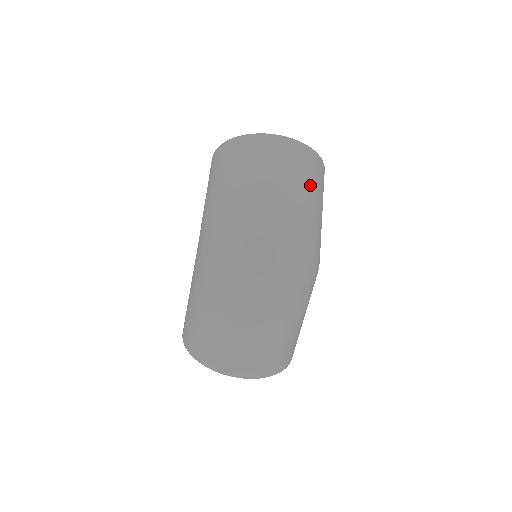
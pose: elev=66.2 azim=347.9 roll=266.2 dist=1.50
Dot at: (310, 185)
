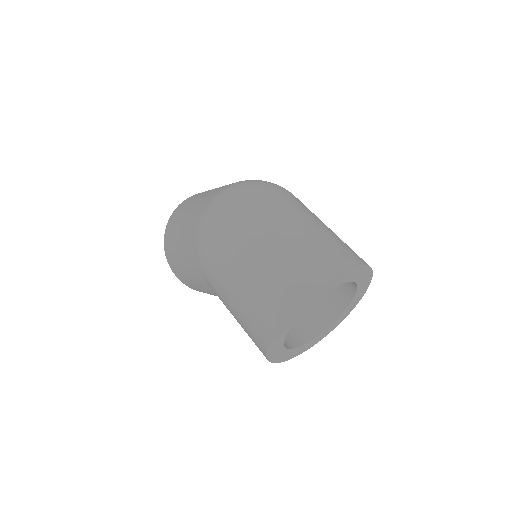
Dot at: occluded
